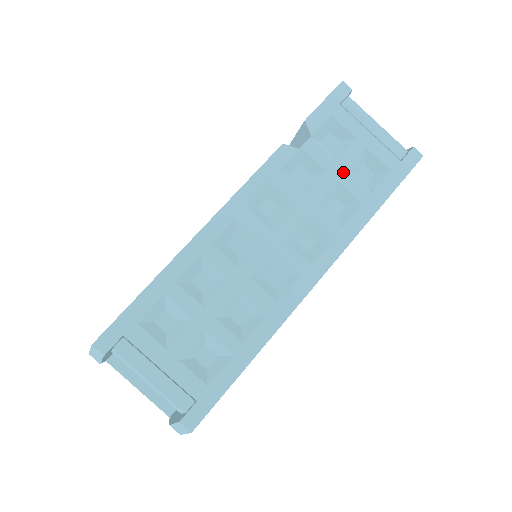
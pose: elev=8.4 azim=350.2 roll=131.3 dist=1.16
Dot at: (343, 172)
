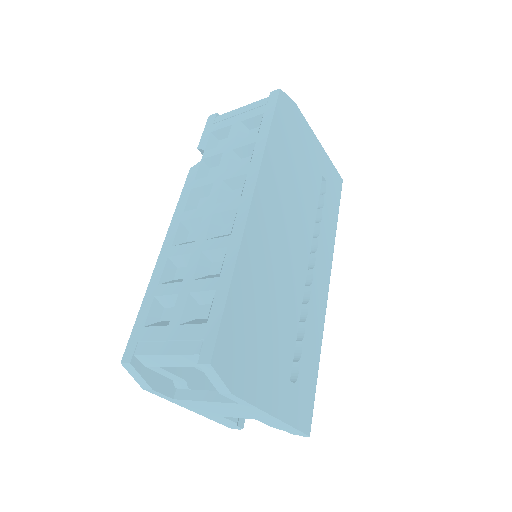
Dot at: (233, 143)
